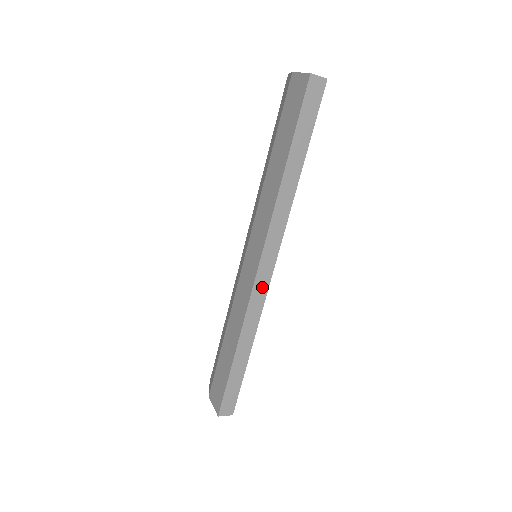
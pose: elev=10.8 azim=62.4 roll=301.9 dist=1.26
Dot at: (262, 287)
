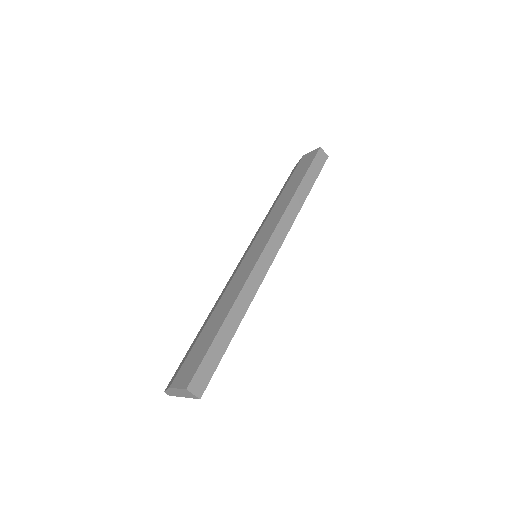
Dot at: (264, 266)
